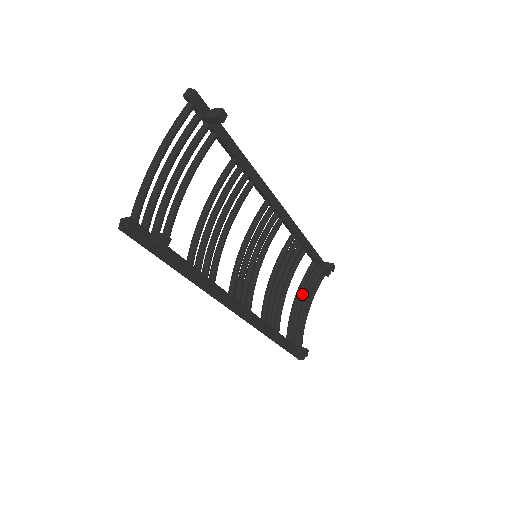
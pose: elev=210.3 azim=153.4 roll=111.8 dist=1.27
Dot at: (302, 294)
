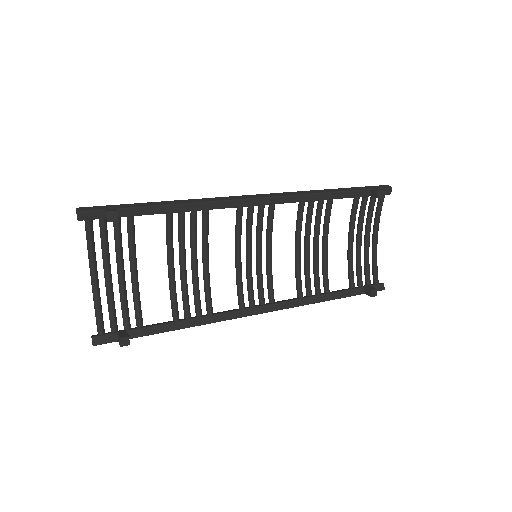
Dot at: (357, 232)
